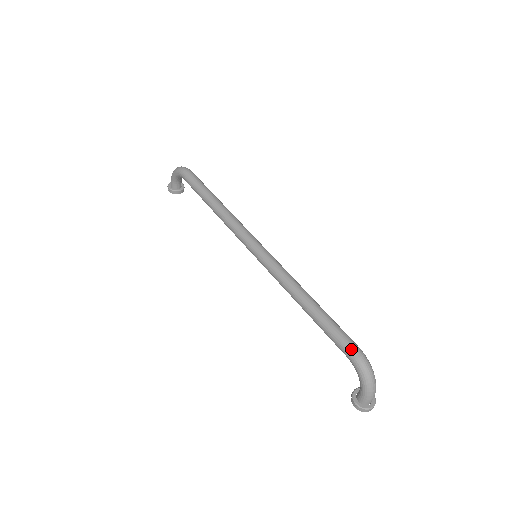
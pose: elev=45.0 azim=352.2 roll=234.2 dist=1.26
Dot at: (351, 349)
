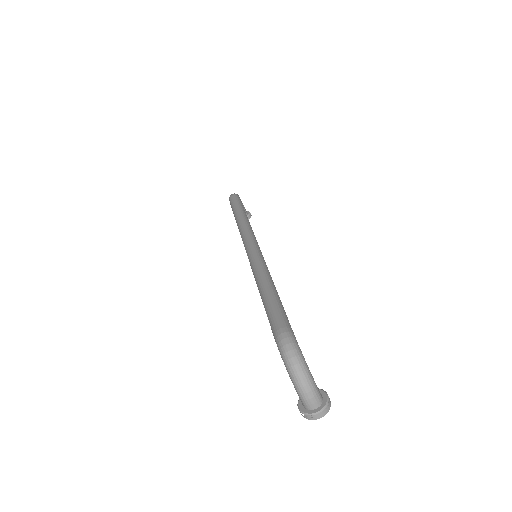
Dot at: (276, 331)
